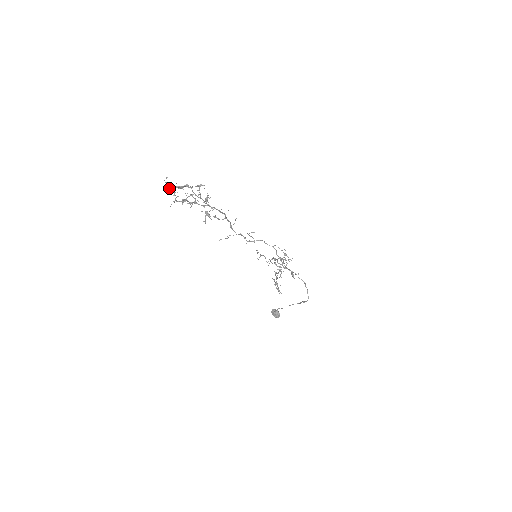
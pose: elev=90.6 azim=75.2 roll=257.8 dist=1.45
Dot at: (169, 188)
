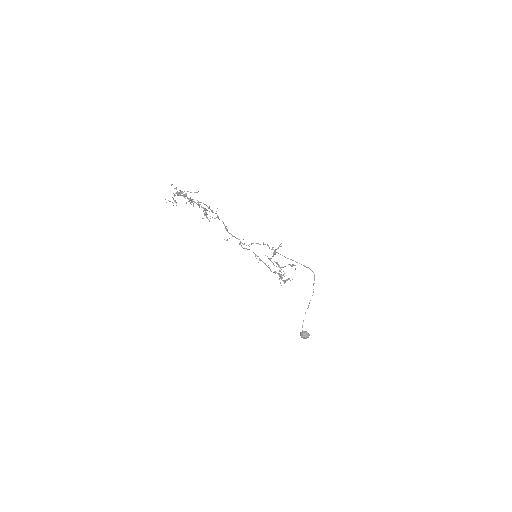
Dot at: occluded
